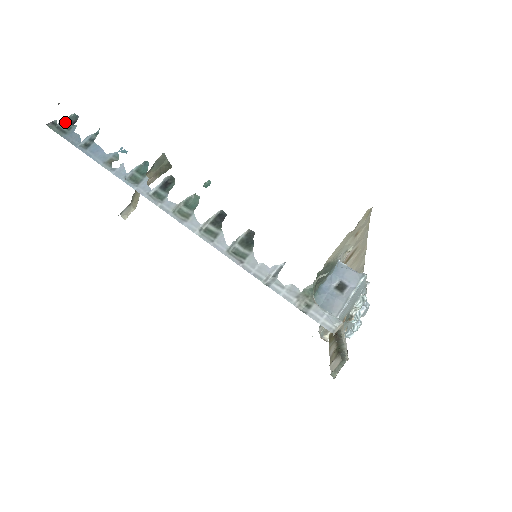
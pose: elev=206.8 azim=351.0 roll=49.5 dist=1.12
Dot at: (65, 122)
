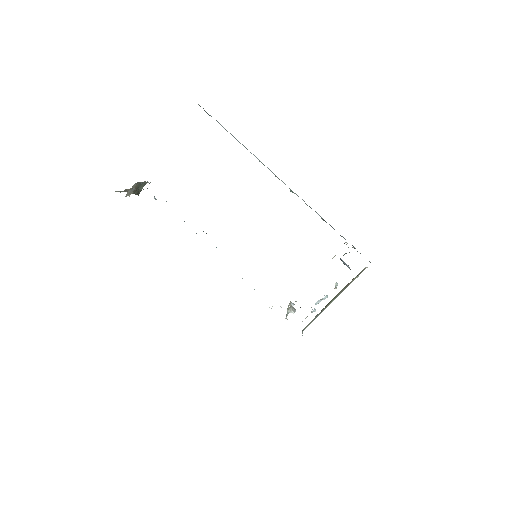
Dot at: occluded
